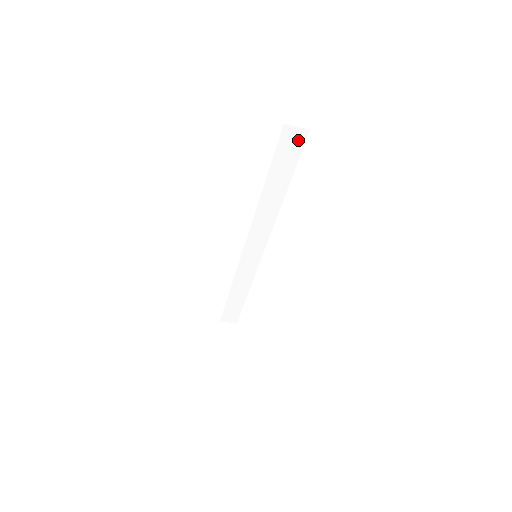
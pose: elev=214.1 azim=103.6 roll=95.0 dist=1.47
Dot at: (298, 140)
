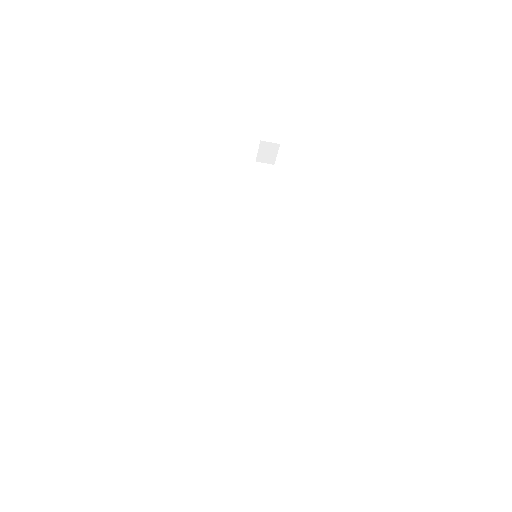
Dot at: (268, 171)
